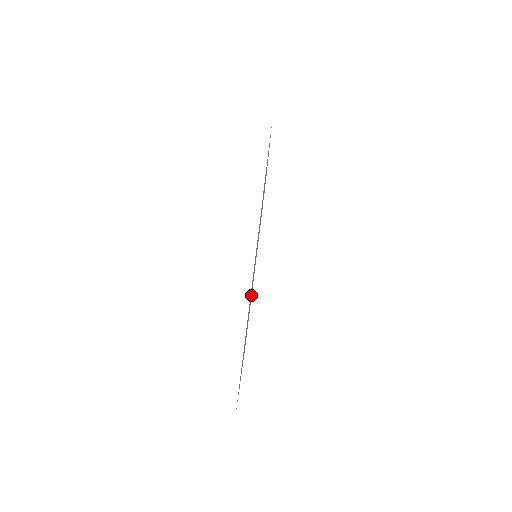
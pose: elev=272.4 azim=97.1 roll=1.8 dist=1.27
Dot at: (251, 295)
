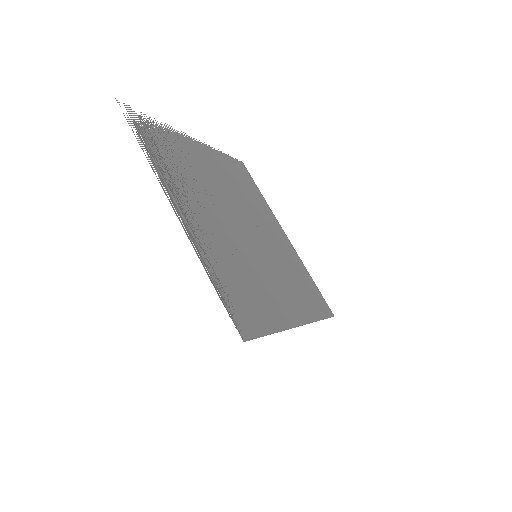
Dot at: (234, 188)
